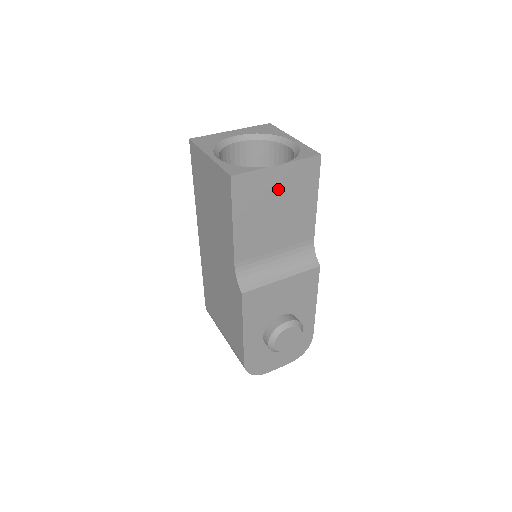
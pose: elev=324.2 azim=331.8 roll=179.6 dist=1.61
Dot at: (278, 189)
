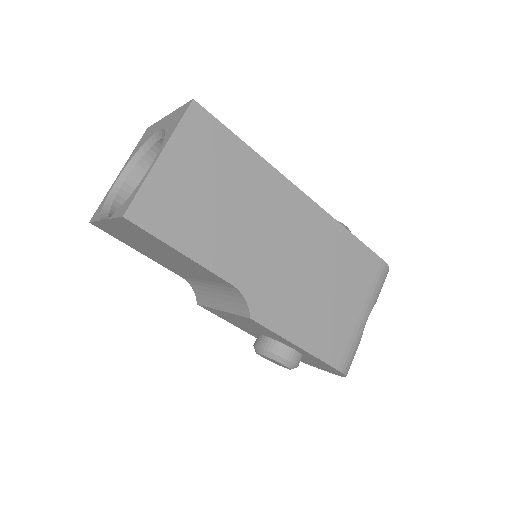
Dot at: (133, 237)
